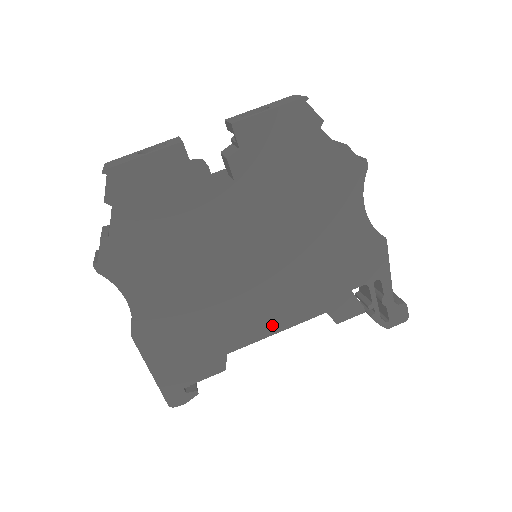
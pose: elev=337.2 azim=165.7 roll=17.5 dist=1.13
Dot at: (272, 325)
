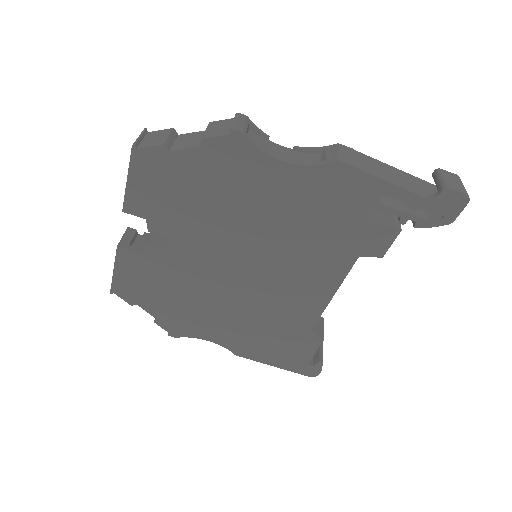
Dot at: (321, 295)
